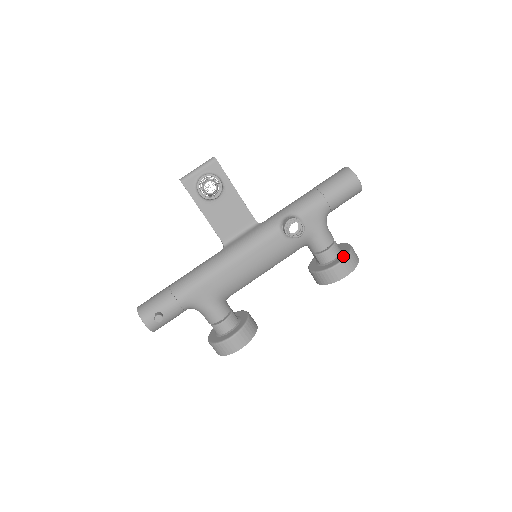
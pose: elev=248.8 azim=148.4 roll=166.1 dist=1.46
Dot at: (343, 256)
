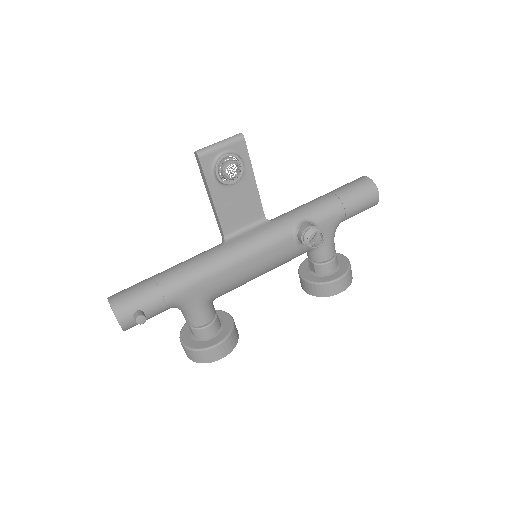
Dot at: (343, 271)
